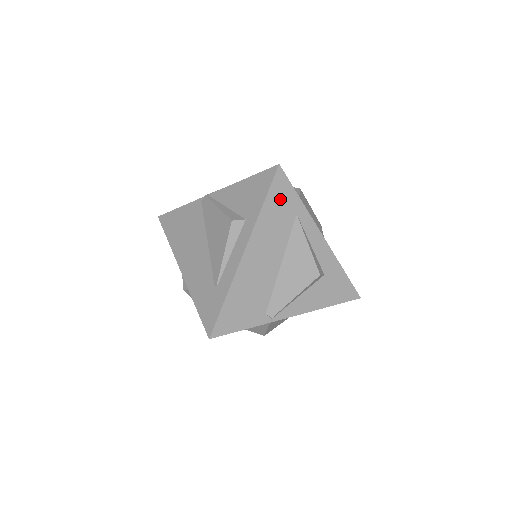
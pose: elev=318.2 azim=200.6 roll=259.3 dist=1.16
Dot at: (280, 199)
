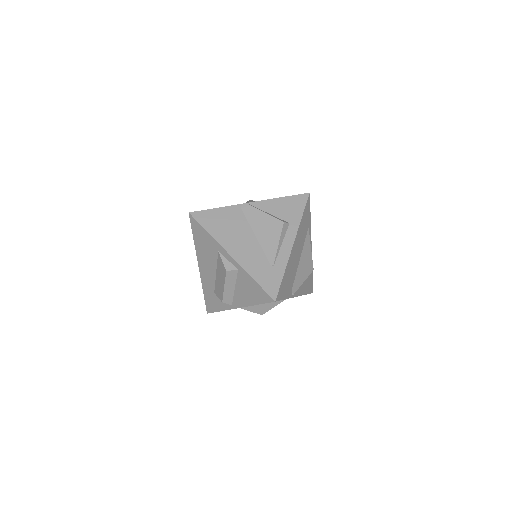
Dot at: (306, 215)
